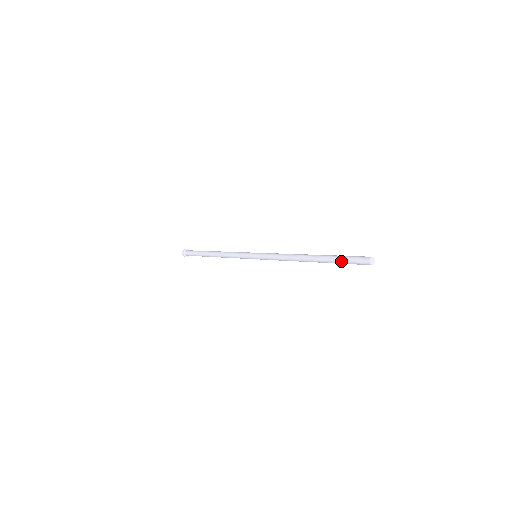
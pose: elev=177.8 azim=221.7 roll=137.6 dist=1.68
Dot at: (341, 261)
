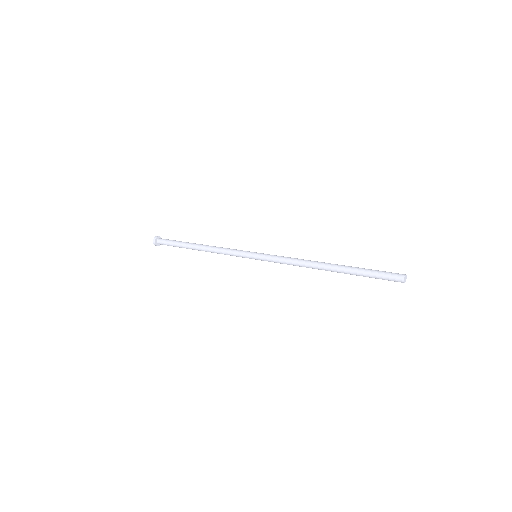
Dot at: (369, 277)
